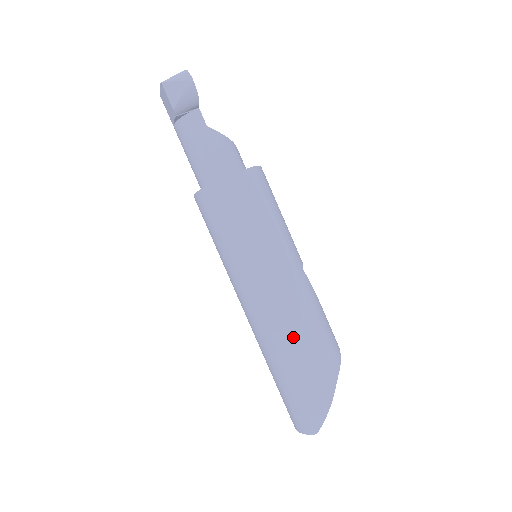
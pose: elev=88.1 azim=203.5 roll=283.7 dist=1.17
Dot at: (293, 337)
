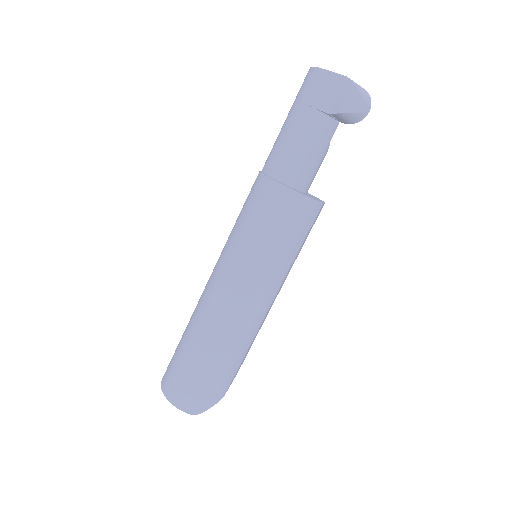
Dot at: (246, 343)
